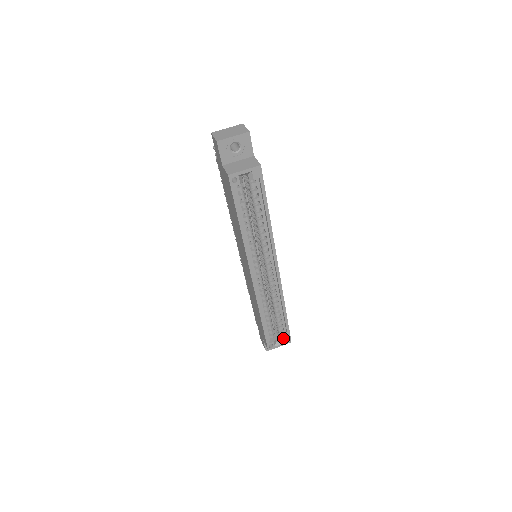
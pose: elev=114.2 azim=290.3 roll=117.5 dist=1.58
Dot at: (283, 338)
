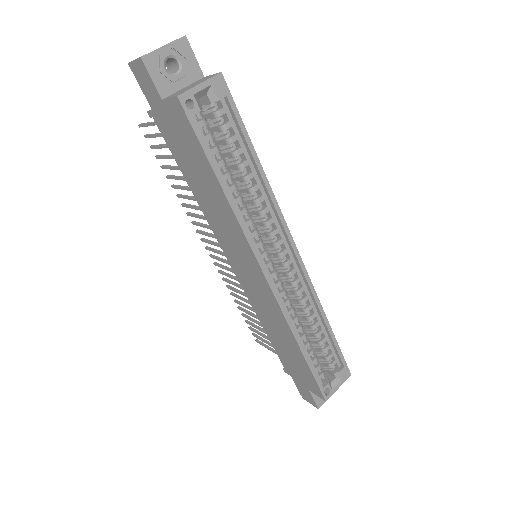
Dot at: (338, 372)
